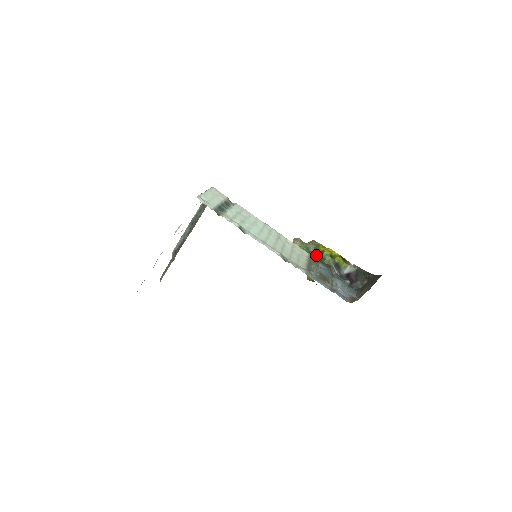
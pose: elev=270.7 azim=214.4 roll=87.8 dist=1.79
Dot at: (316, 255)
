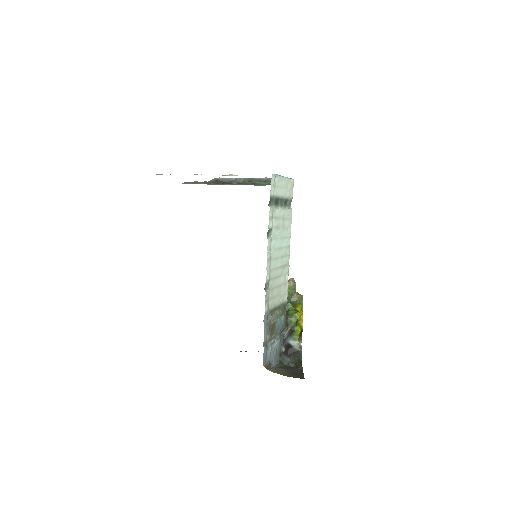
Dot at: (290, 307)
